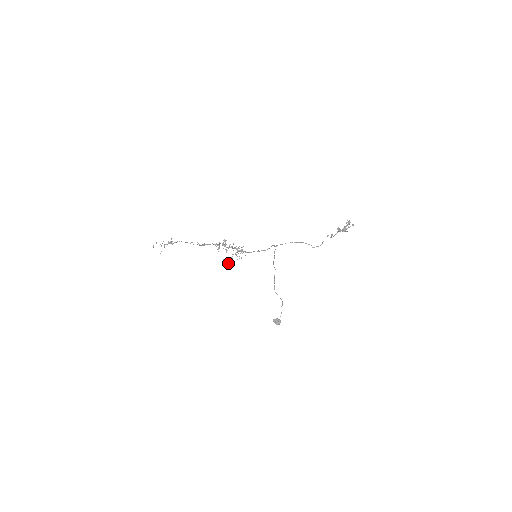
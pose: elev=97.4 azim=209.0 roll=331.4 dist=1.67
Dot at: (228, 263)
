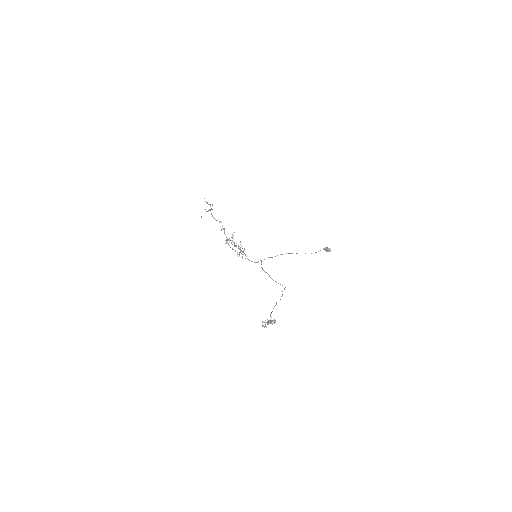
Dot at: occluded
